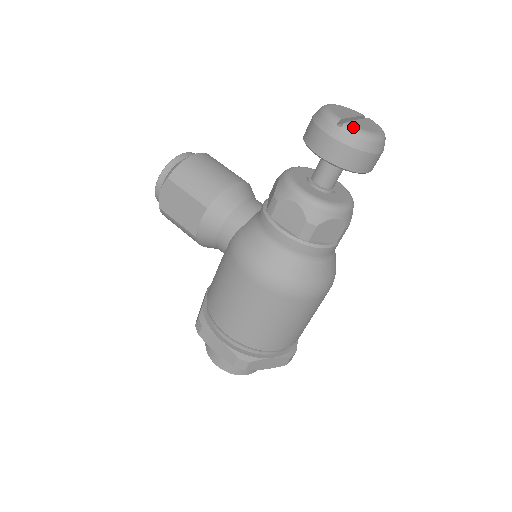
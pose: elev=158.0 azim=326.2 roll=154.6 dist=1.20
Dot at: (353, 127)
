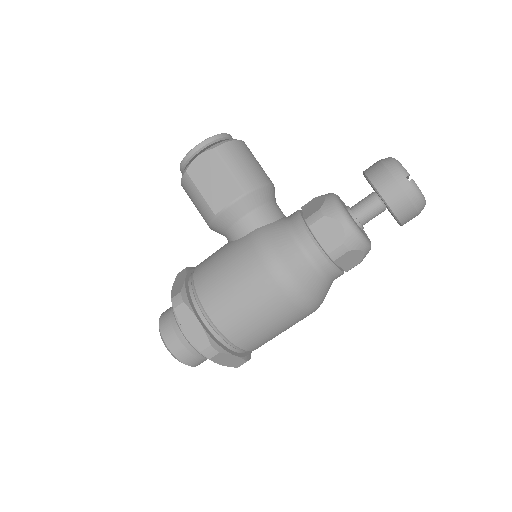
Dot at: occluded
